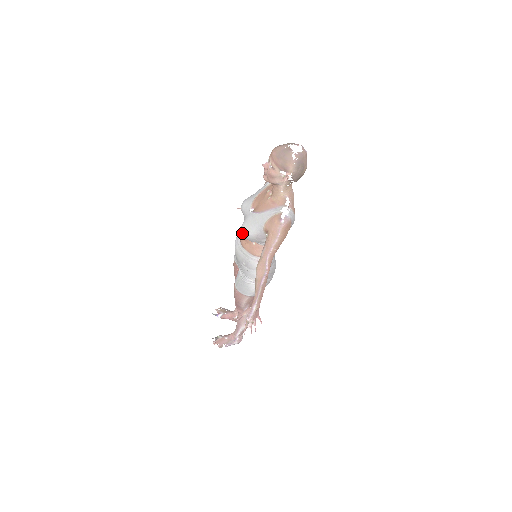
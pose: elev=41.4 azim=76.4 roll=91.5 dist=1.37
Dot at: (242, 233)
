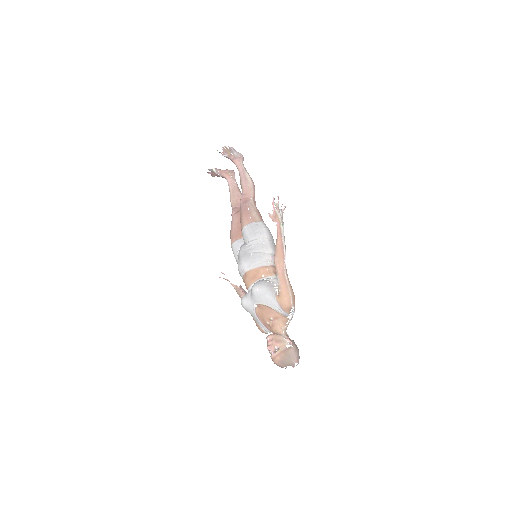
Dot at: (241, 303)
